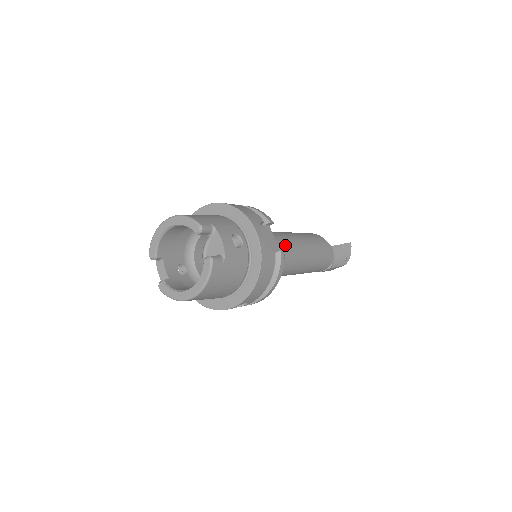
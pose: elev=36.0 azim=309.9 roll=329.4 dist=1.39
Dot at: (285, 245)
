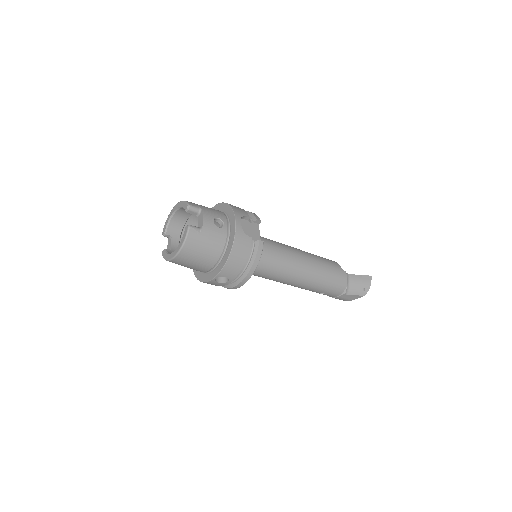
Dot at: (282, 250)
